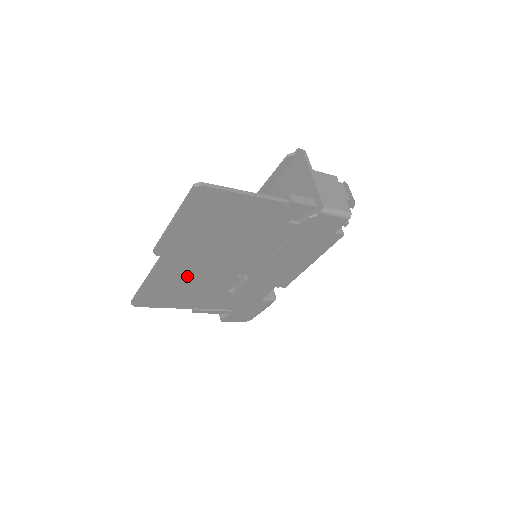
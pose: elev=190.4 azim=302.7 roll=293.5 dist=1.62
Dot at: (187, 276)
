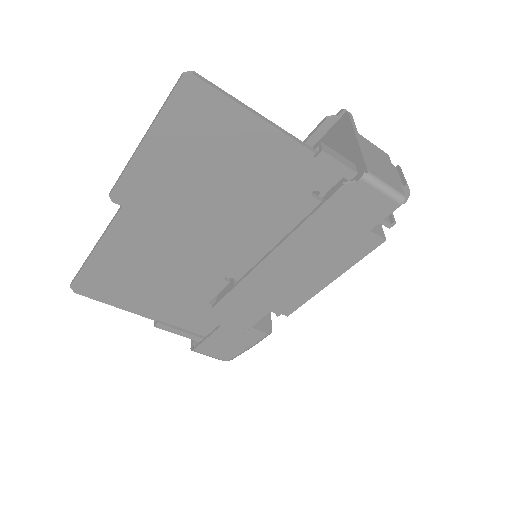
Dot at: (154, 256)
